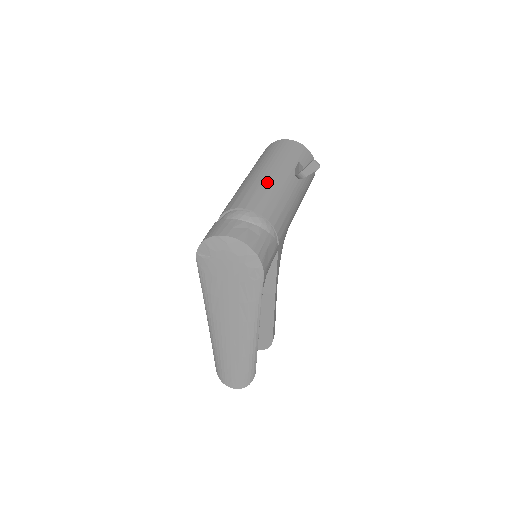
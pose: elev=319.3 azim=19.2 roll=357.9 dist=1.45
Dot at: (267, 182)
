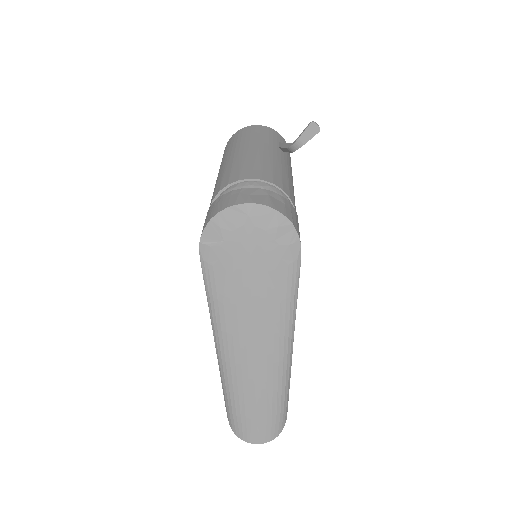
Dot at: (259, 156)
